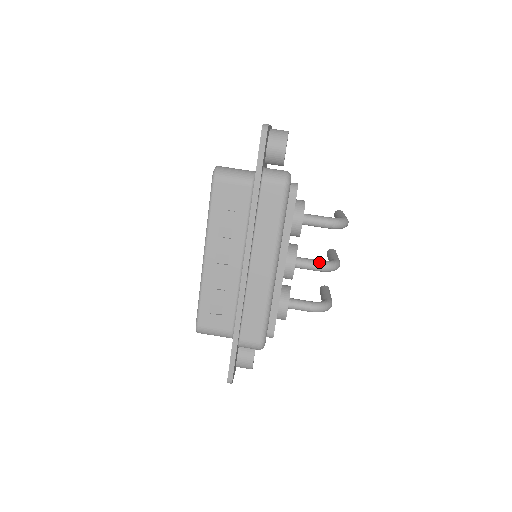
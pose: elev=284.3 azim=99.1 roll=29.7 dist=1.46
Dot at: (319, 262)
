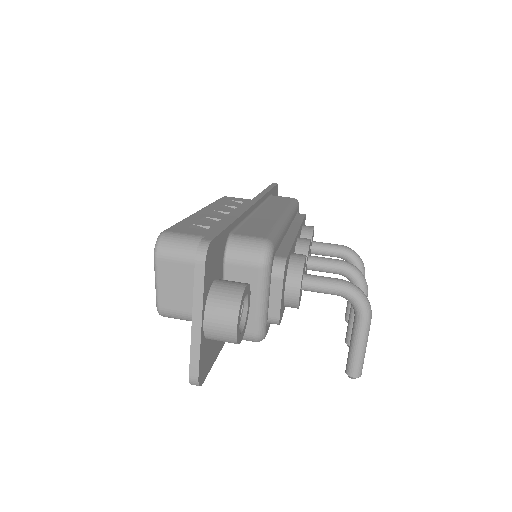
Dot at: occluded
